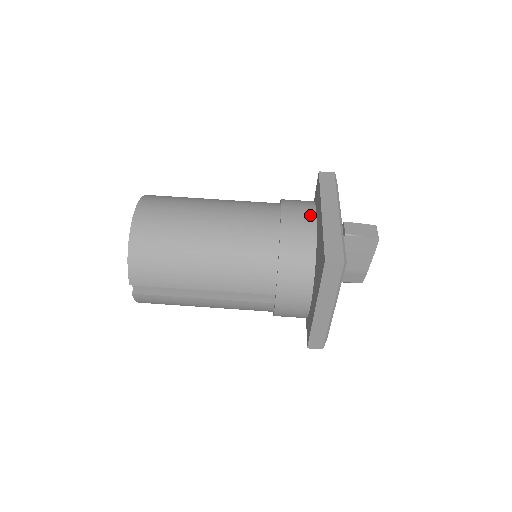
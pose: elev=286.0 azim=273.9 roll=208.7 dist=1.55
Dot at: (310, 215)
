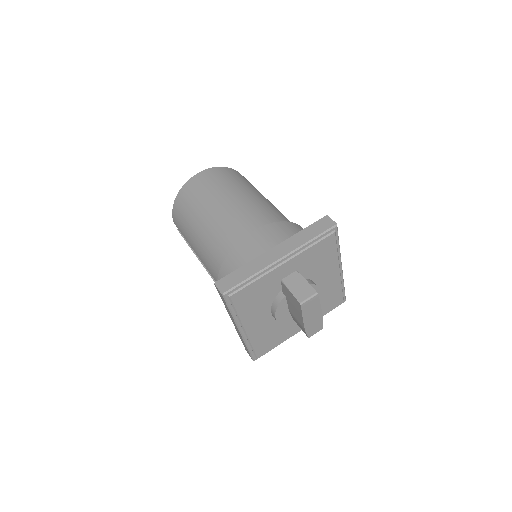
Dot at: (267, 246)
